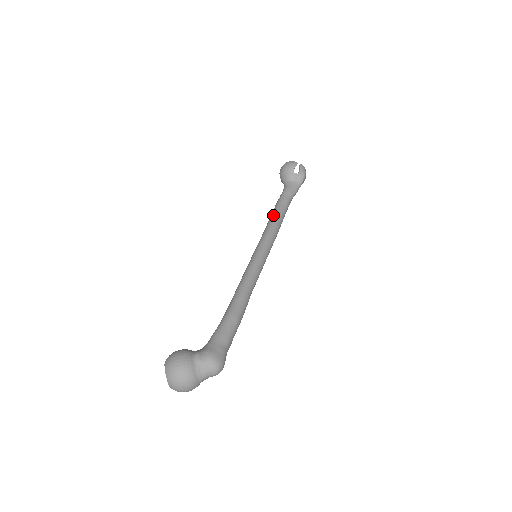
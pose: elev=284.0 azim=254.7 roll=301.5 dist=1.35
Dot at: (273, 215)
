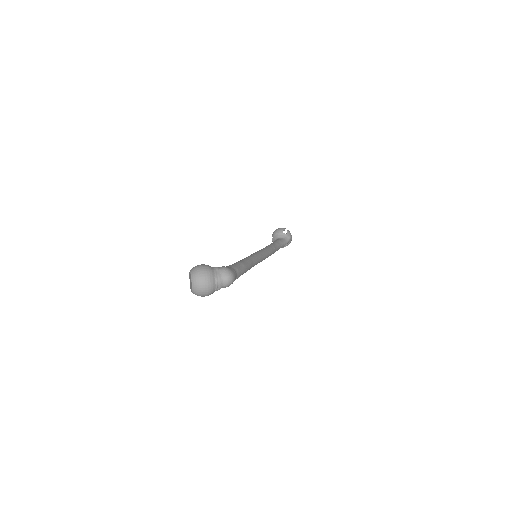
Dot at: (268, 245)
